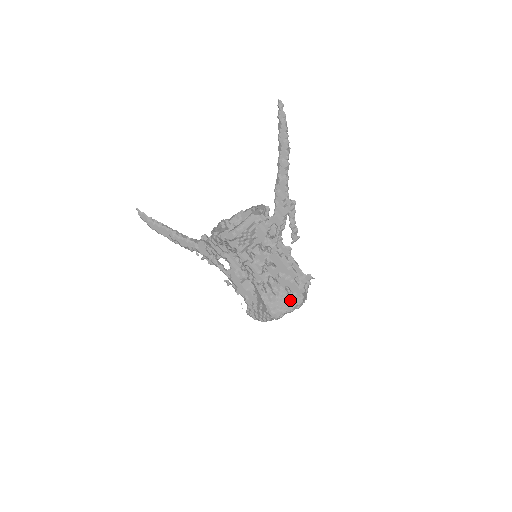
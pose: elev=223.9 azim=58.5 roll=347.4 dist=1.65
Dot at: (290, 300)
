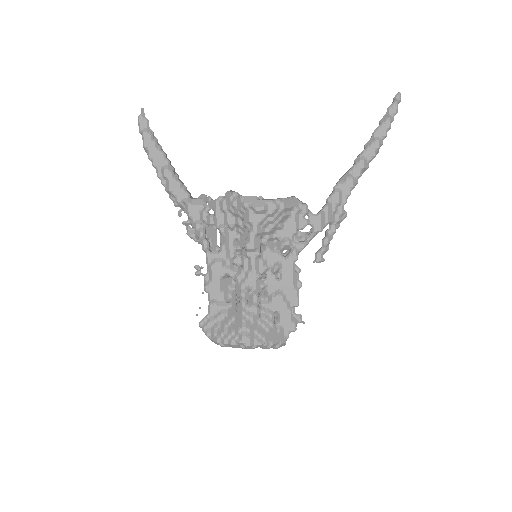
Dot at: (273, 332)
